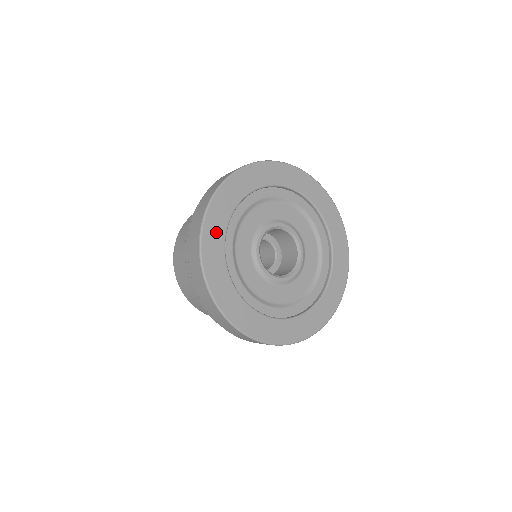
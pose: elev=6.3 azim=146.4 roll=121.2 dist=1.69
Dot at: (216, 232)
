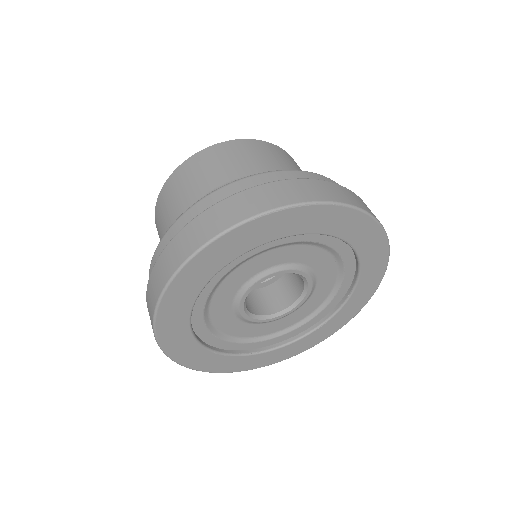
Dot at: (184, 347)
